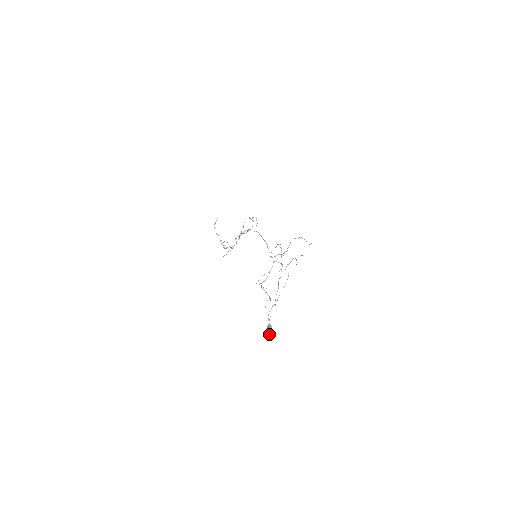
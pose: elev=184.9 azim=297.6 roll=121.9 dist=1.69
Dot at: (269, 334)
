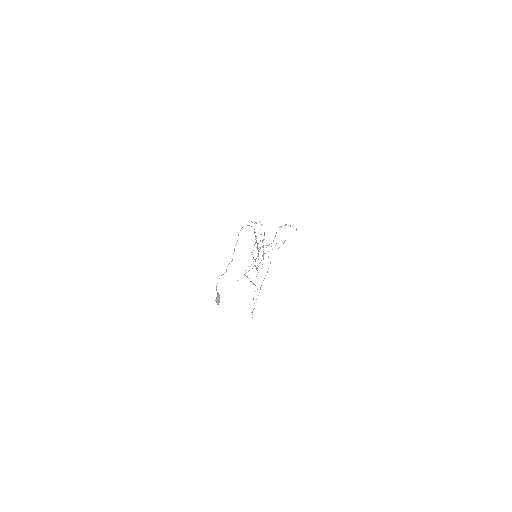
Dot at: (217, 304)
